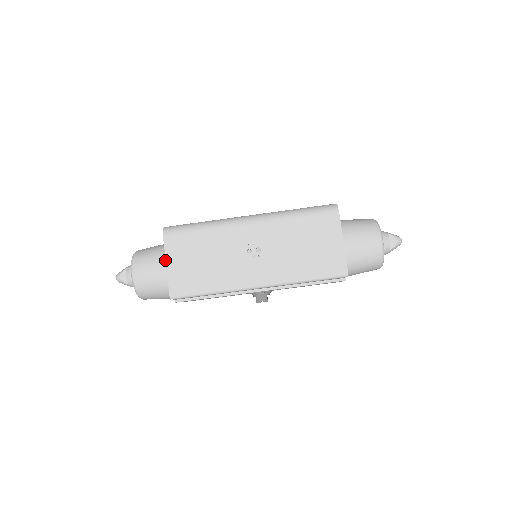
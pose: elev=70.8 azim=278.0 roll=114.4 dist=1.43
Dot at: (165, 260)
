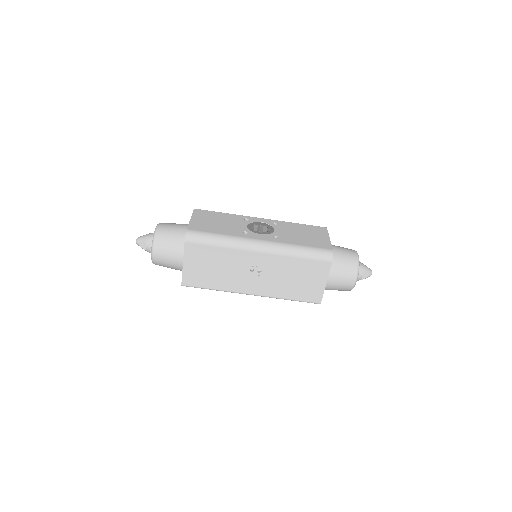
Dot at: (182, 252)
